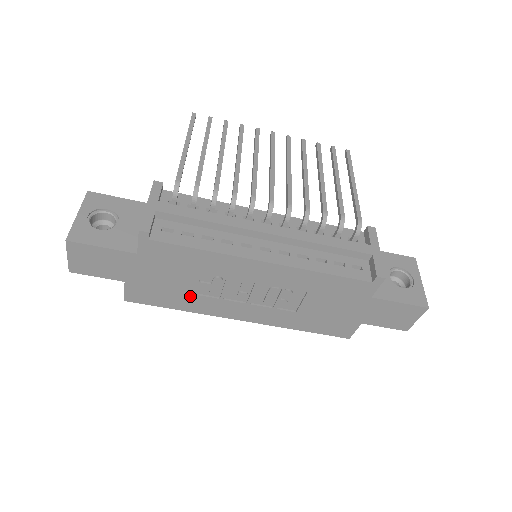
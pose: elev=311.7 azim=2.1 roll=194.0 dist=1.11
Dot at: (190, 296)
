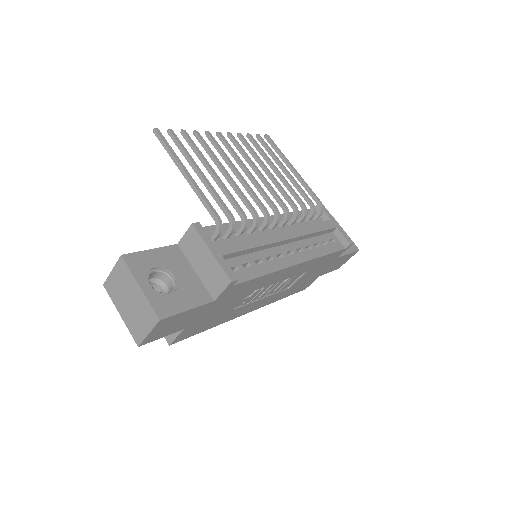
Dot at: (227, 313)
